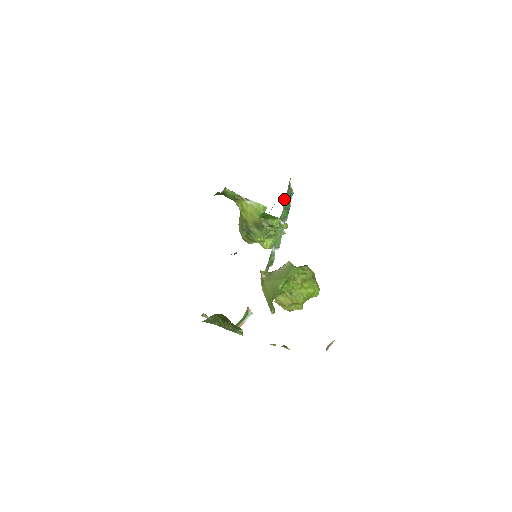
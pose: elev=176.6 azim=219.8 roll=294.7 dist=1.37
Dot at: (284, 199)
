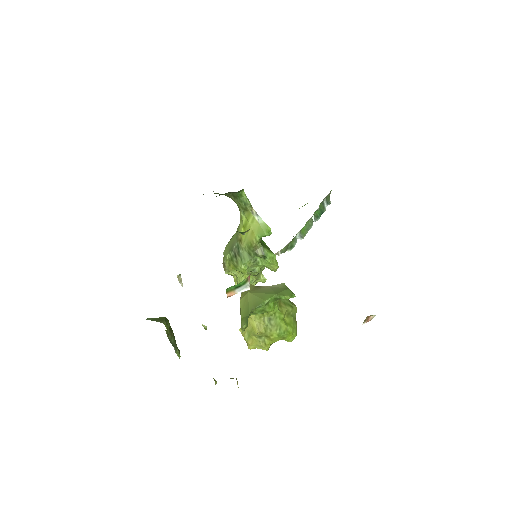
Dot at: occluded
